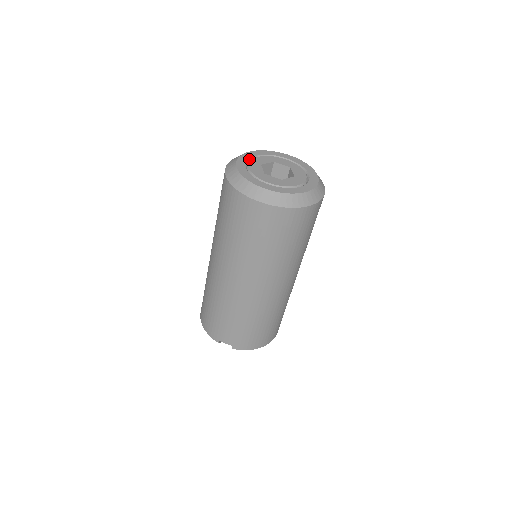
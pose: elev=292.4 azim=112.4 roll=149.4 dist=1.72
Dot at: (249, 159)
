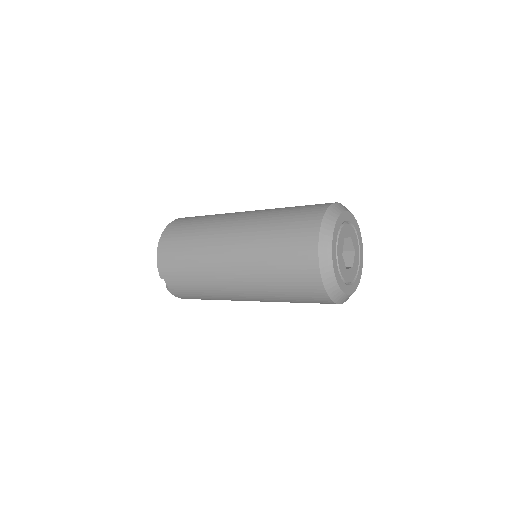
Dot at: (341, 224)
